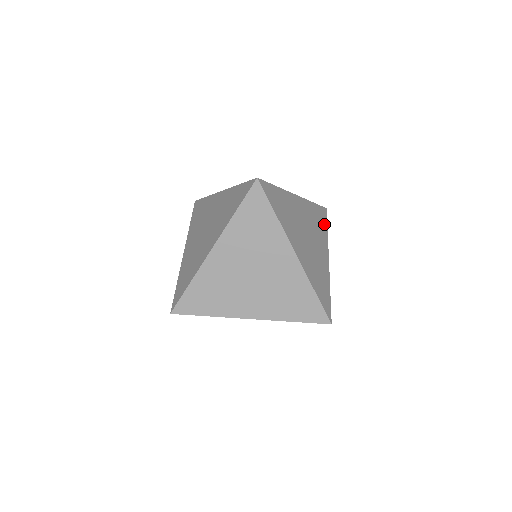
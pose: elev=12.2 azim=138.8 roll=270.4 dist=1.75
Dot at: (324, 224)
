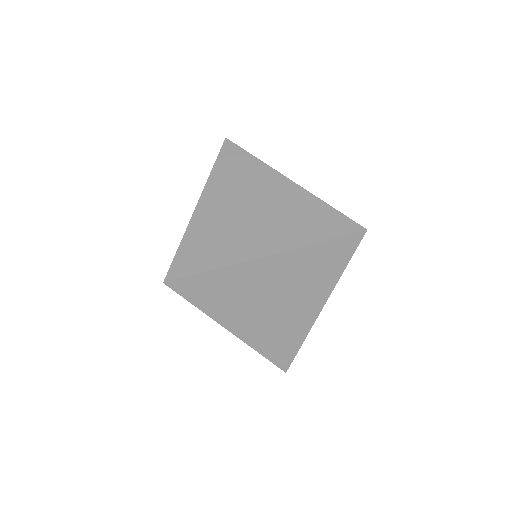
Dot at: (340, 261)
